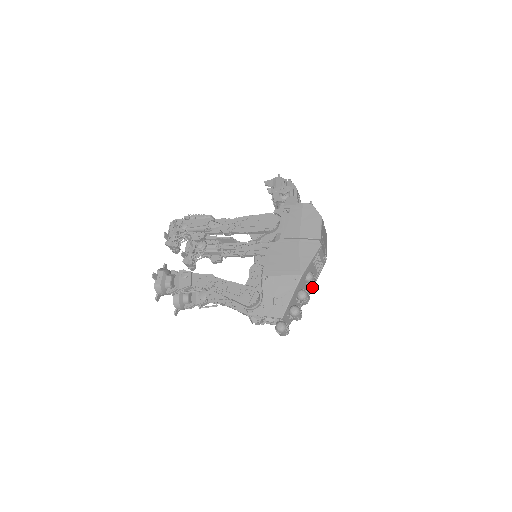
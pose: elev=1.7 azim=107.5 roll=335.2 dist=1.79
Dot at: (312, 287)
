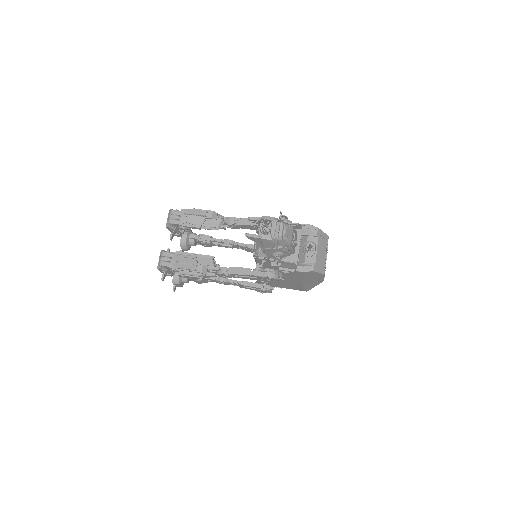
Dot at: occluded
